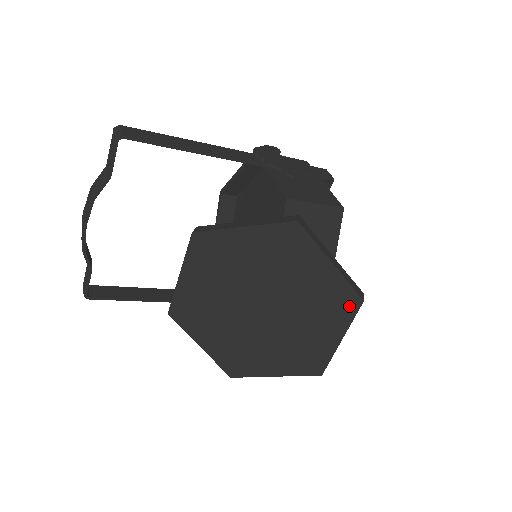
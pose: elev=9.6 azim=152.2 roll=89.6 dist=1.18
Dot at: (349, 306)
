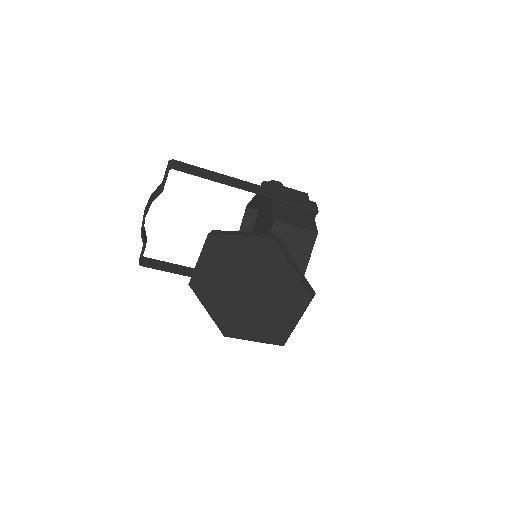
Dot at: (303, 300)
